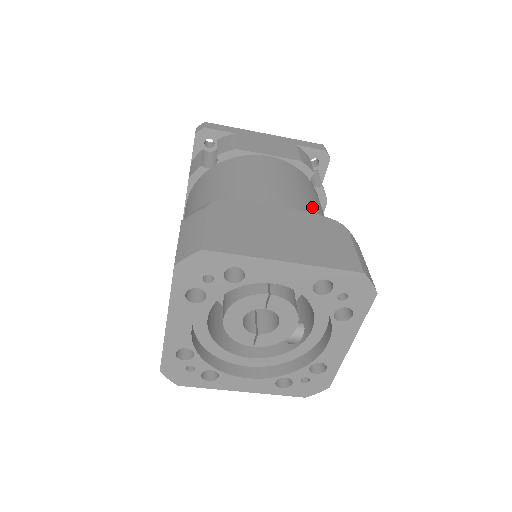
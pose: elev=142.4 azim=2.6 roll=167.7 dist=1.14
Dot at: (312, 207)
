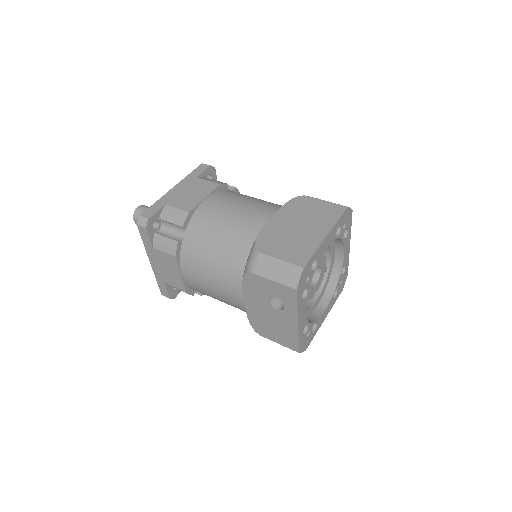
Dot at: (266, 202)
